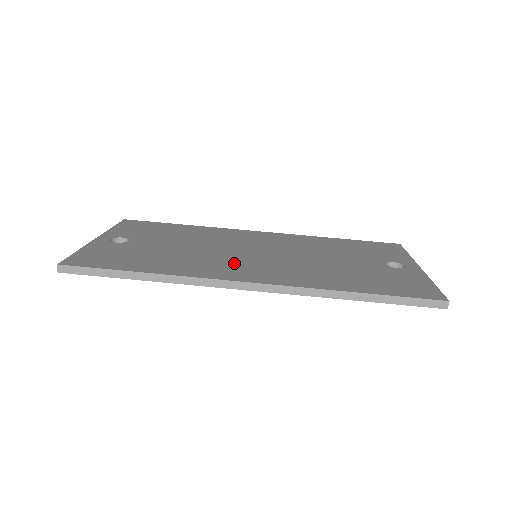
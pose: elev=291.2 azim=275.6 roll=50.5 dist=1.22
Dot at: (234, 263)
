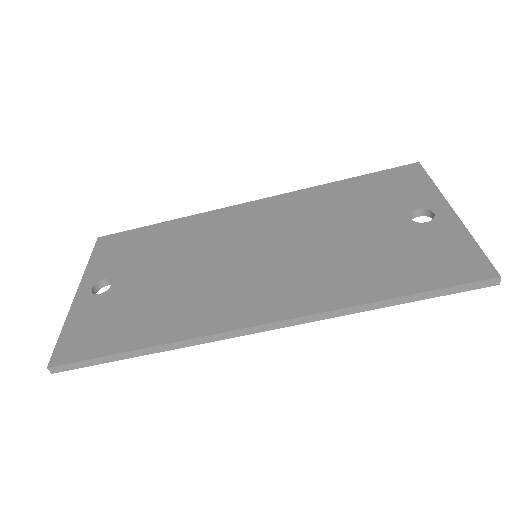
Dot at: (234, 288)
